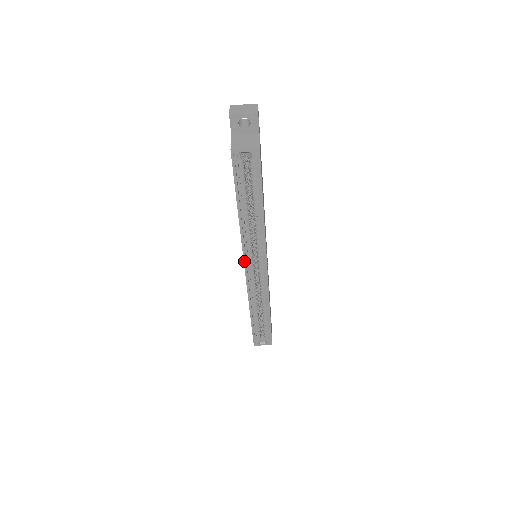
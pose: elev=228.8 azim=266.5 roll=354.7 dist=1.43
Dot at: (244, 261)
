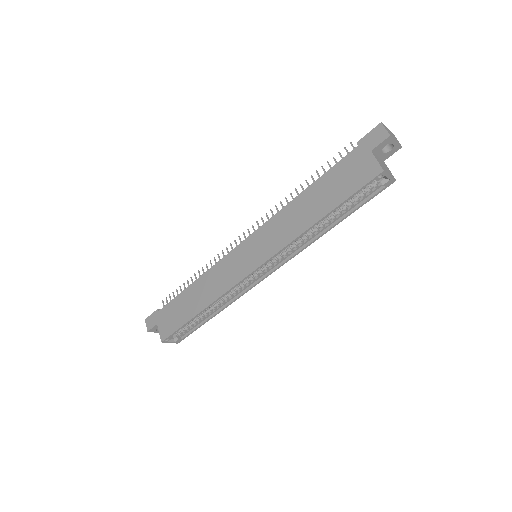
Dot at: (265, 262)
